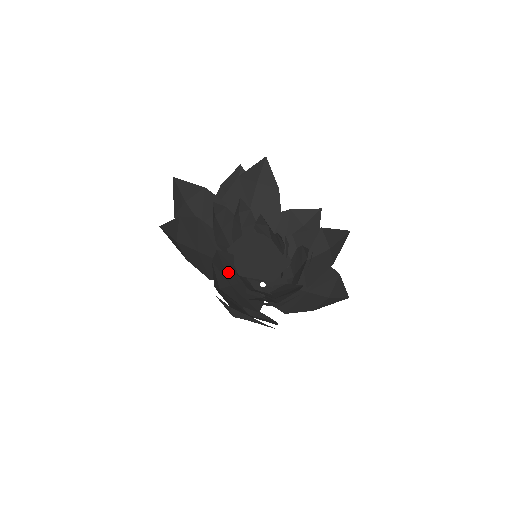
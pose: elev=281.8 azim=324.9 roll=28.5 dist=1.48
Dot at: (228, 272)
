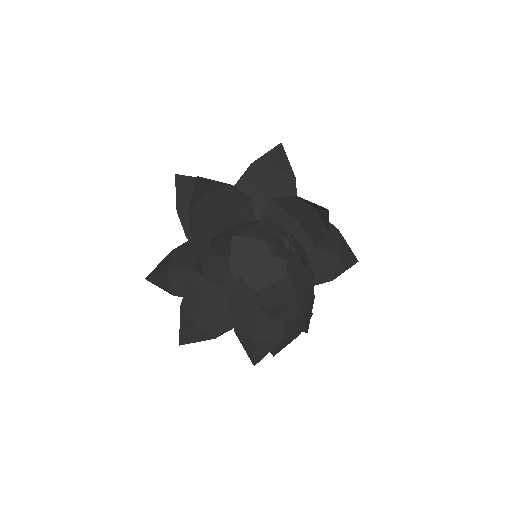
Dot at: (247, 303)
